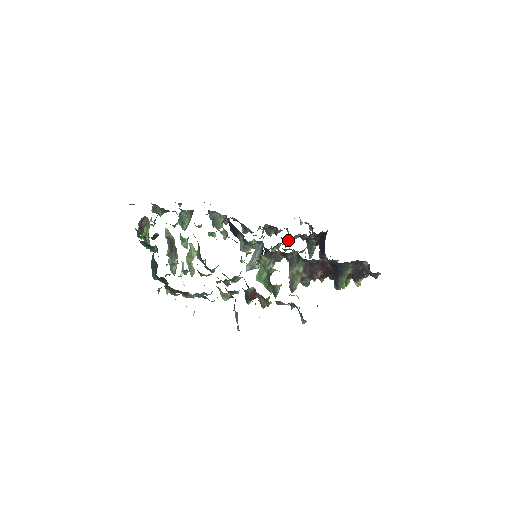
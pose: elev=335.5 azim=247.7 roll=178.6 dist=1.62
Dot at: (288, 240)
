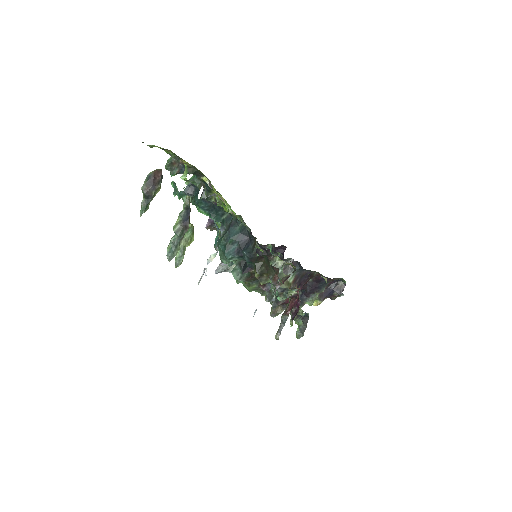
Dot at: occluded
